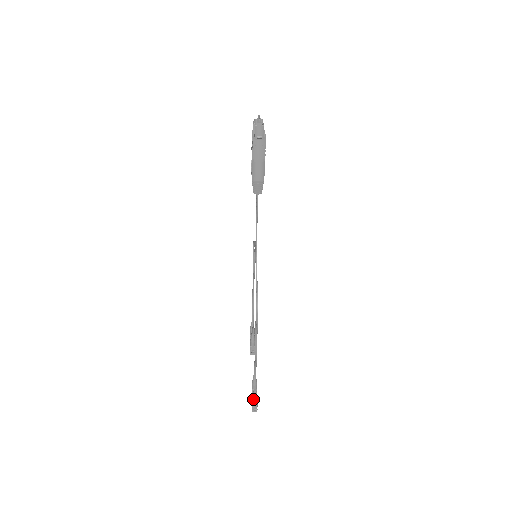
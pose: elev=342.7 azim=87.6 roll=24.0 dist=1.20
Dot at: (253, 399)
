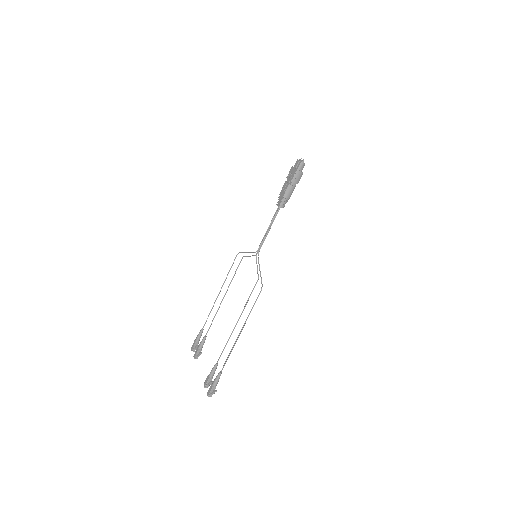
Dot at: (215, 382)
